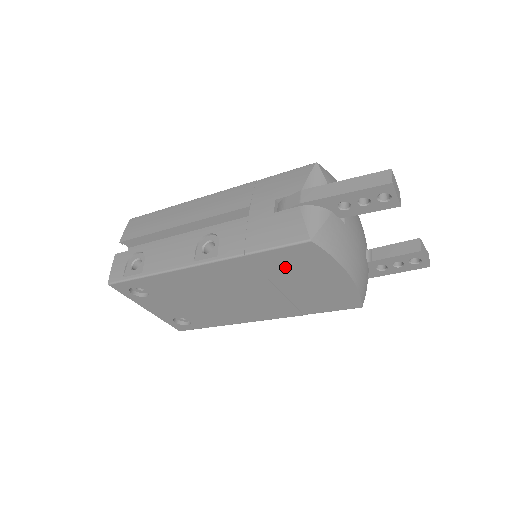
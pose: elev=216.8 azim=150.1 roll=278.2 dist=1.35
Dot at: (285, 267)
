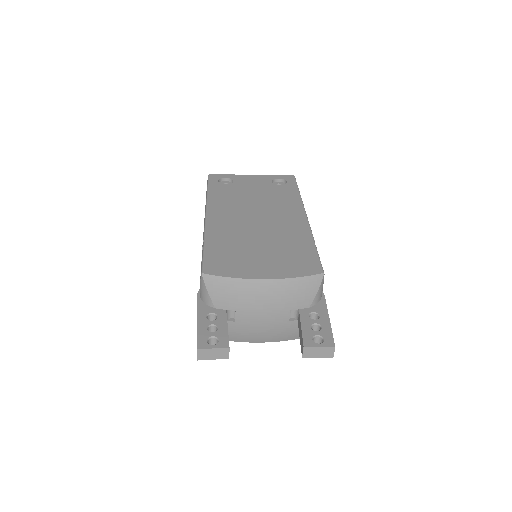
Dot at: occluded
